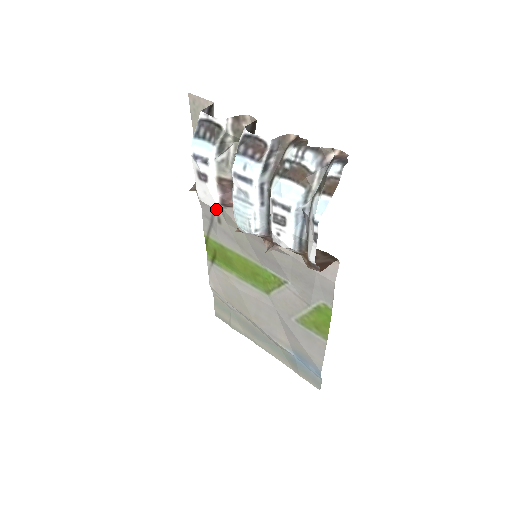
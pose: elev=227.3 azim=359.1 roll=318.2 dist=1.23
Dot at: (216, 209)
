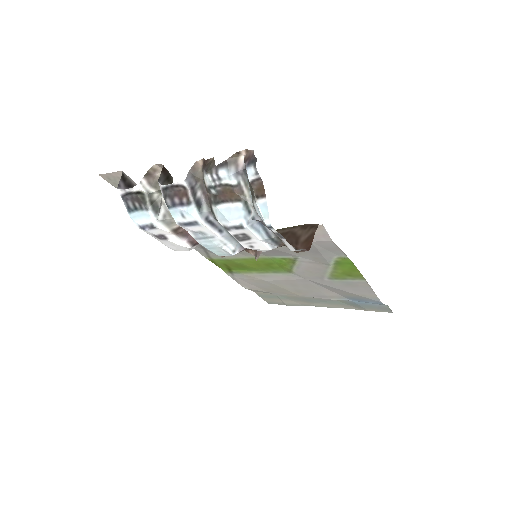
Dot at: occluded
